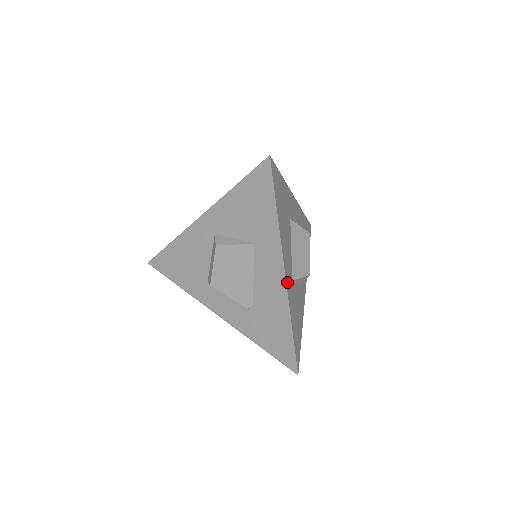
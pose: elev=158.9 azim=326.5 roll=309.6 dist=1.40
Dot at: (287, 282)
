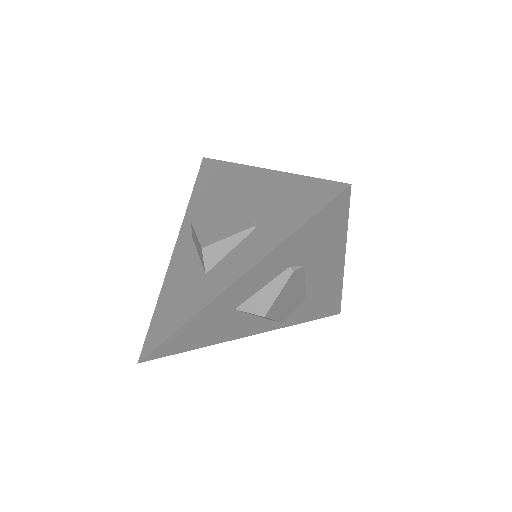
Dot at: occluded
